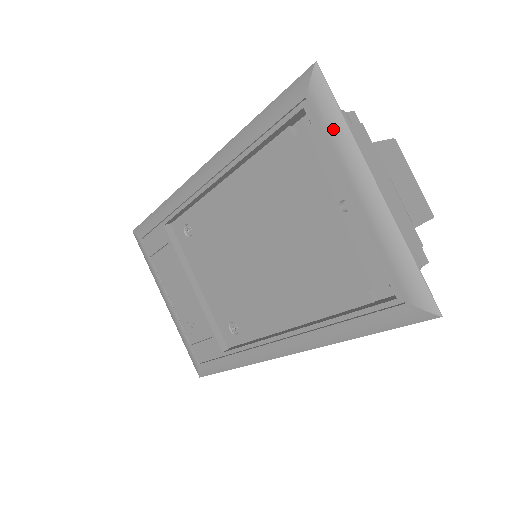
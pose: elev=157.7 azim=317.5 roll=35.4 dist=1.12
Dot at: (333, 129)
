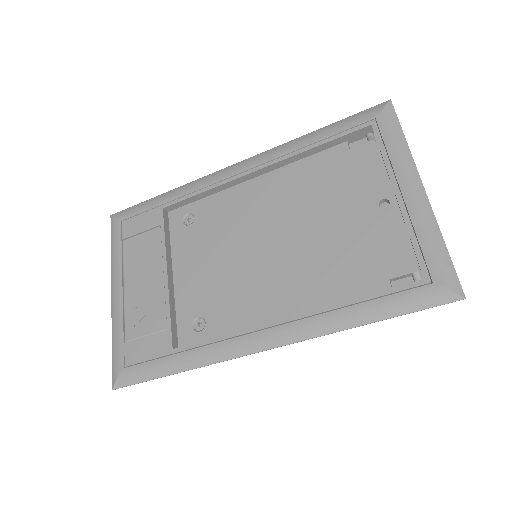
Dot at: (395, 141)
